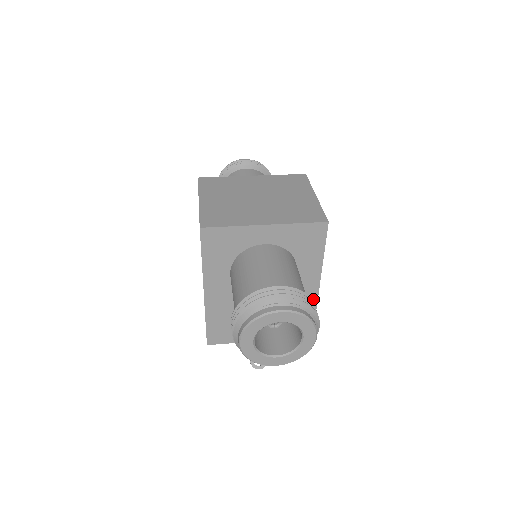
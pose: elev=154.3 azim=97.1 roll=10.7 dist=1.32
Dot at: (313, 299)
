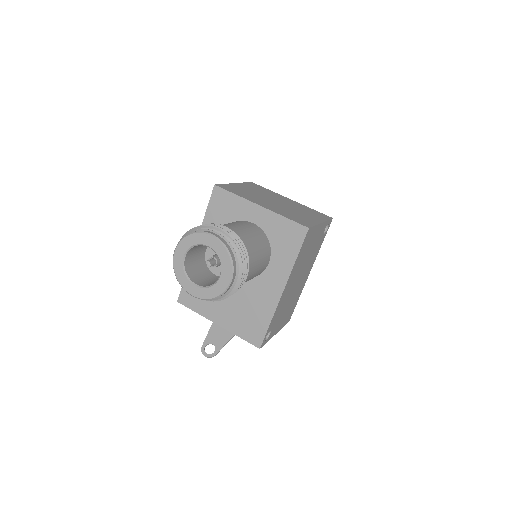
Dot at: (273, 304)
